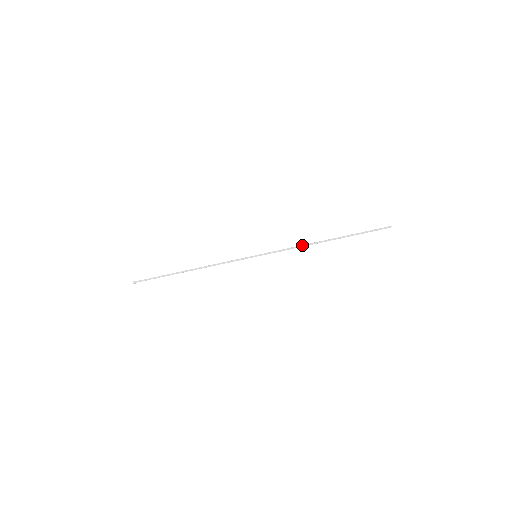
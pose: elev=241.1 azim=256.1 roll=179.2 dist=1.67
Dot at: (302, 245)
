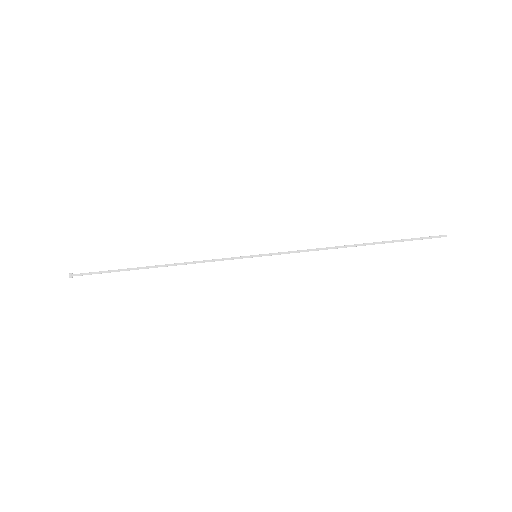
Dot at: (322, 248)
